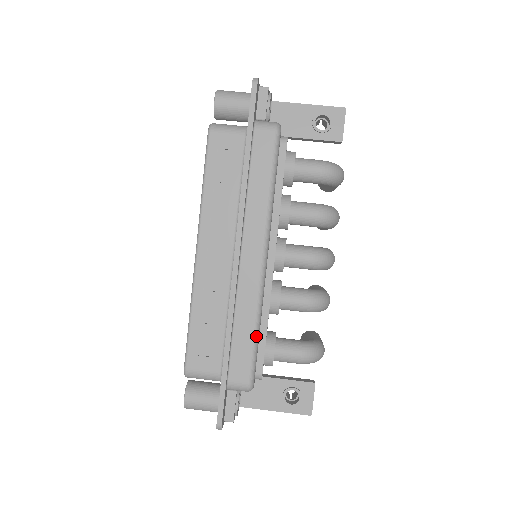
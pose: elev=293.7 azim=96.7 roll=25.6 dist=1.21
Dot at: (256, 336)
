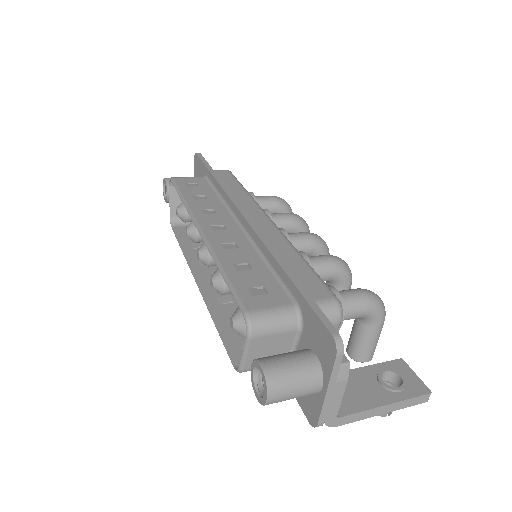
Dot at: (307, 263)
